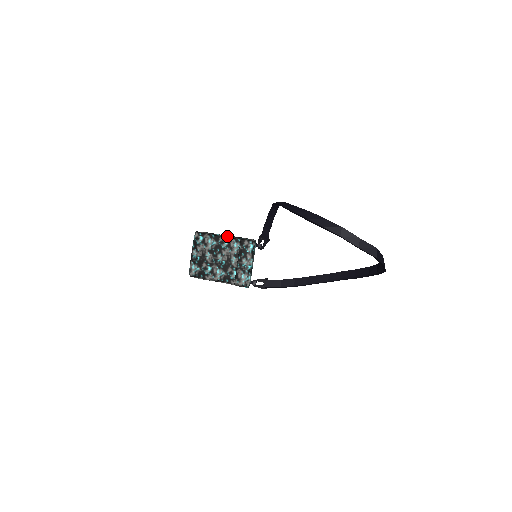
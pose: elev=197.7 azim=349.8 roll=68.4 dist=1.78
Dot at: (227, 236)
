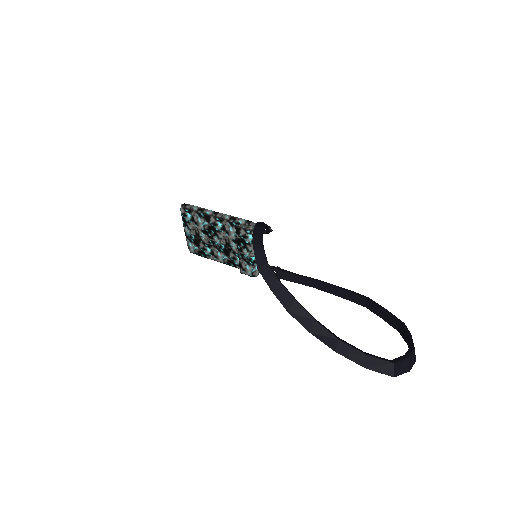
Dot at: (219, 217)
